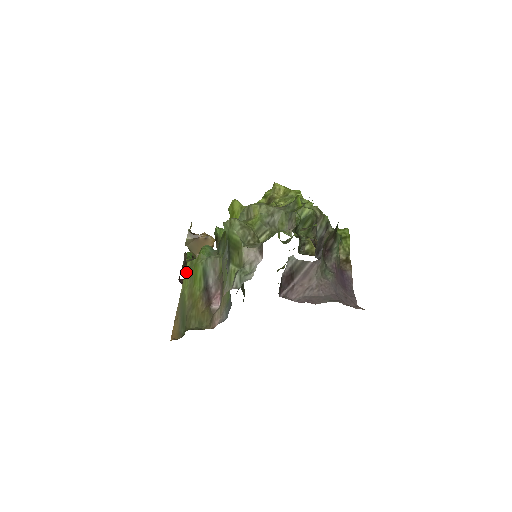
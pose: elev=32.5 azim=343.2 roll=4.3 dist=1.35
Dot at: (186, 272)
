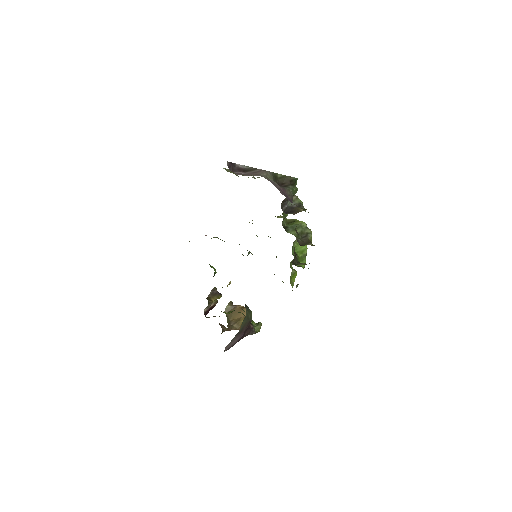
Dot at: occluded
